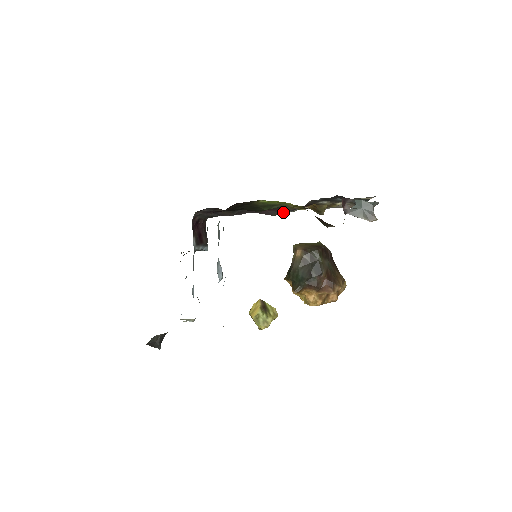
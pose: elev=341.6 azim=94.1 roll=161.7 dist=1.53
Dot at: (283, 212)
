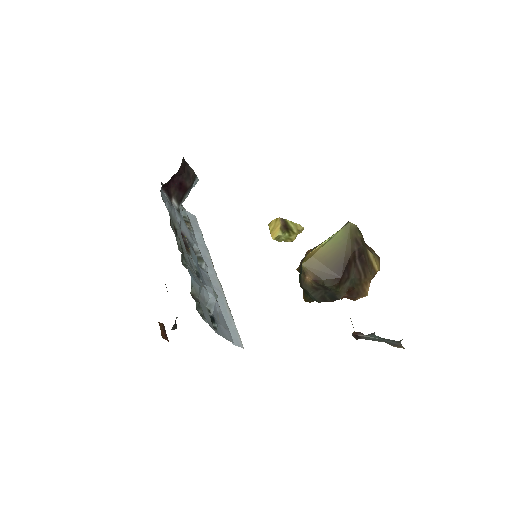
Dot at: occluded
